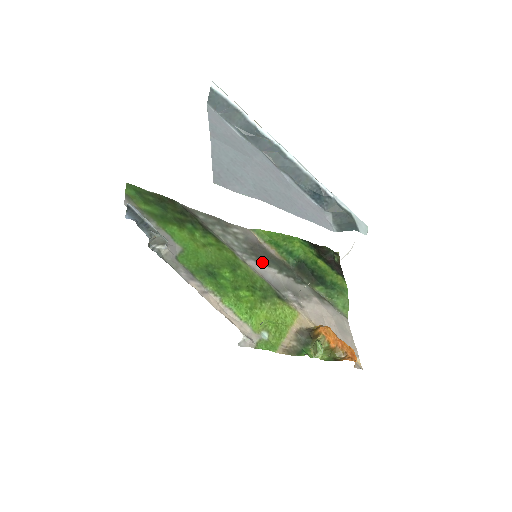
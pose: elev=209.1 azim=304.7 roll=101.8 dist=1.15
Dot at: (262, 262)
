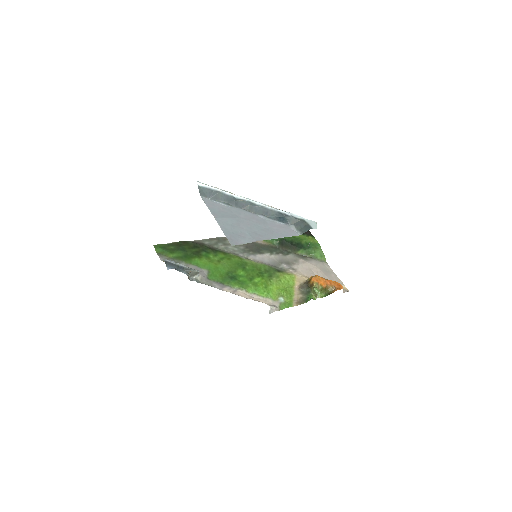
Dot at: (257, 253)
